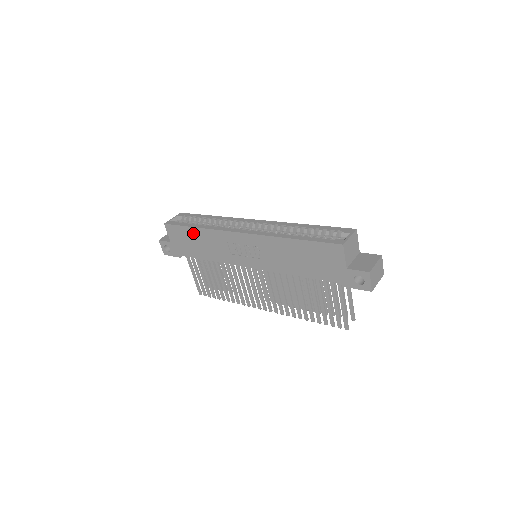
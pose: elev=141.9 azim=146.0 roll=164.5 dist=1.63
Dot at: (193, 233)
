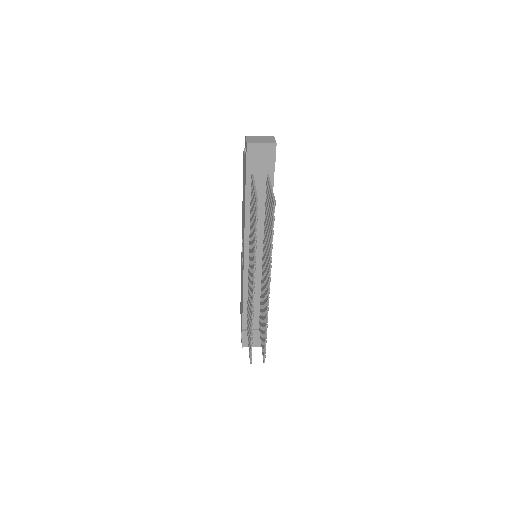
Dot at: occluded
